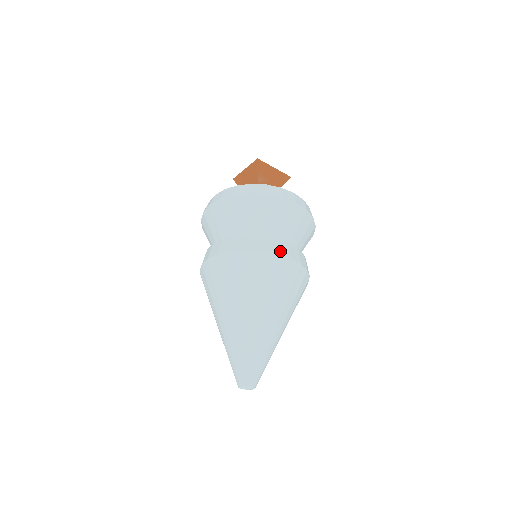
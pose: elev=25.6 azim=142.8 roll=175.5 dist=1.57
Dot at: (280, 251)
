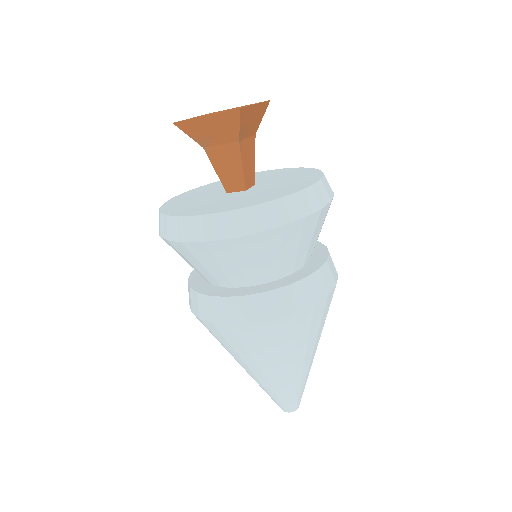
Dot at: (328, 287)
